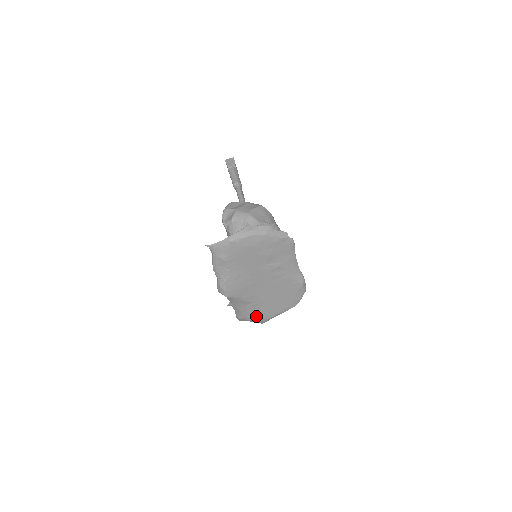
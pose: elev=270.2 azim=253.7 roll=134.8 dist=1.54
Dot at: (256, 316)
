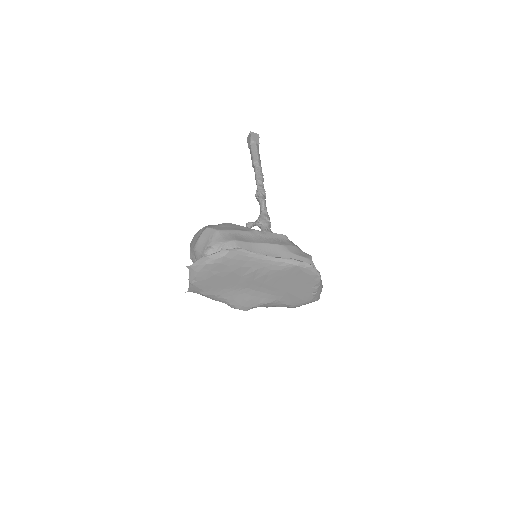
Dot at: (298, 303)
